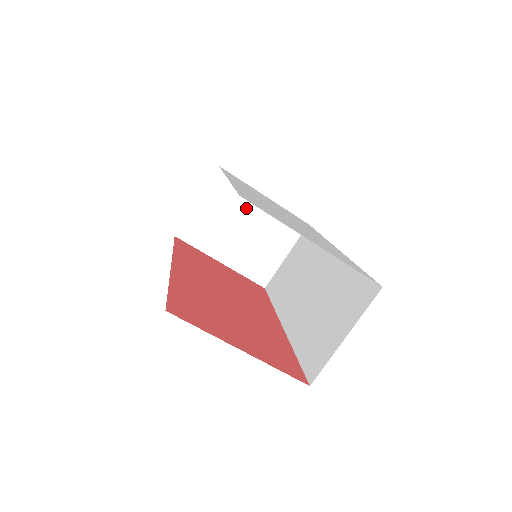
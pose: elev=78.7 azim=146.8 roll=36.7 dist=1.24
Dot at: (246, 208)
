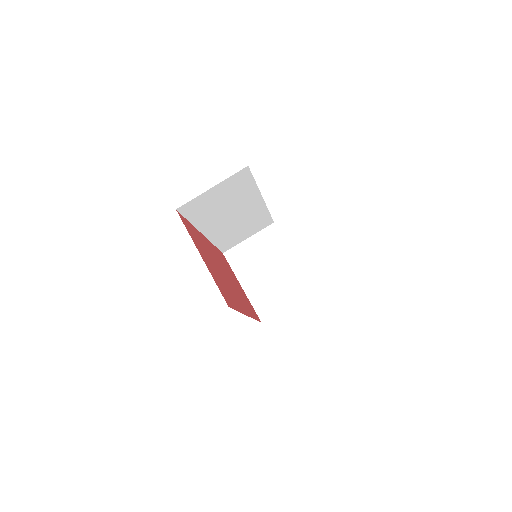
Dot at: (278, 258)
